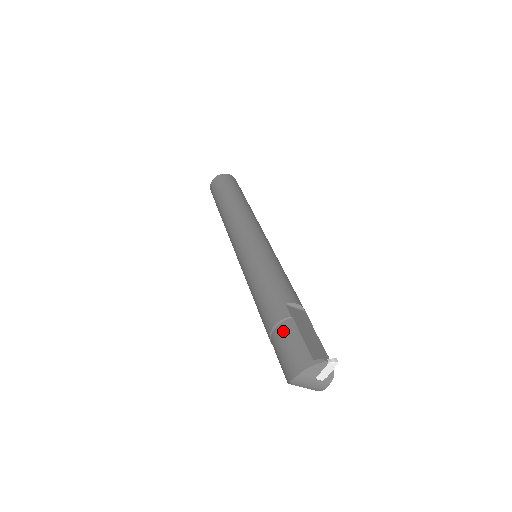
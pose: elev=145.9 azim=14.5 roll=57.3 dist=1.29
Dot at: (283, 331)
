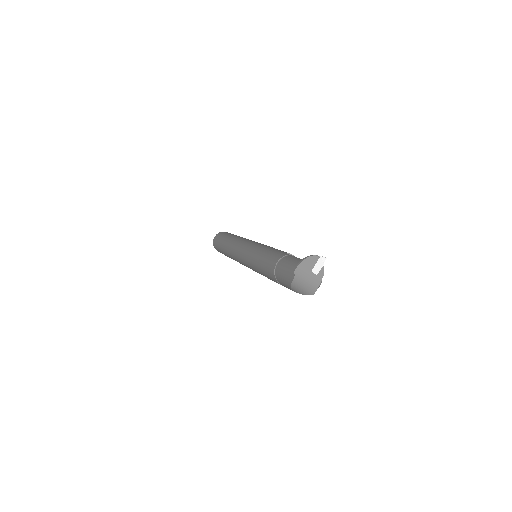
Dot at: (285, 260)
